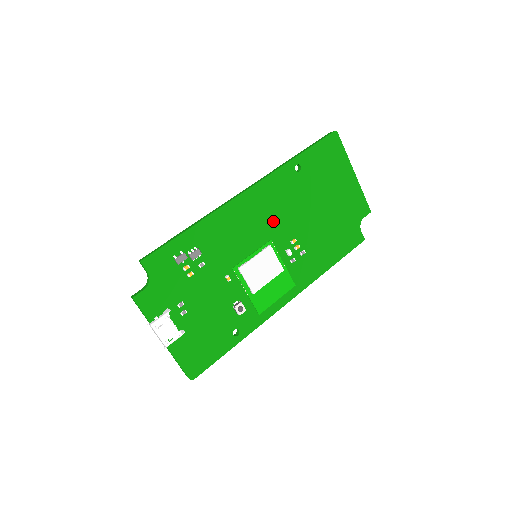
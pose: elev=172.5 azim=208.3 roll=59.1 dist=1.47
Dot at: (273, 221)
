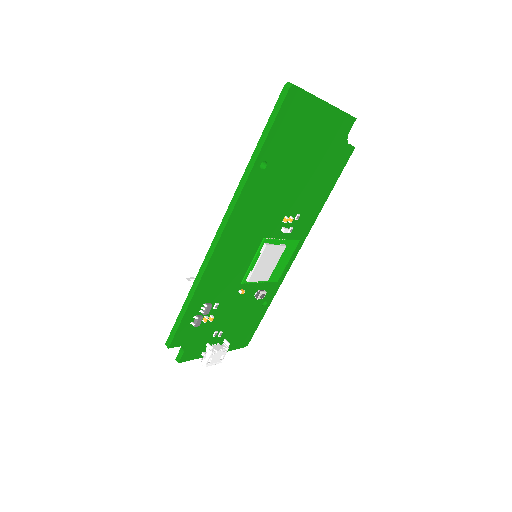
Dot at: (259, 225)
